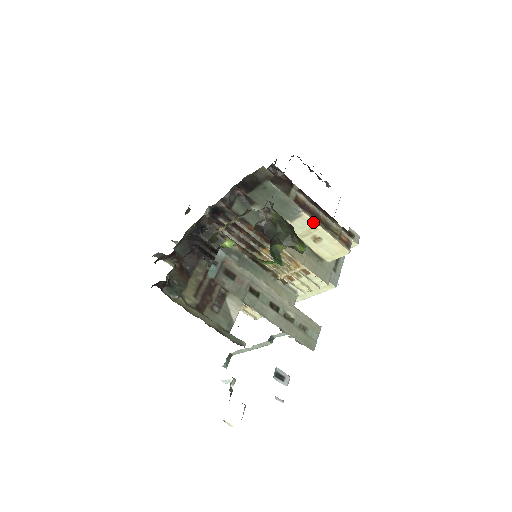
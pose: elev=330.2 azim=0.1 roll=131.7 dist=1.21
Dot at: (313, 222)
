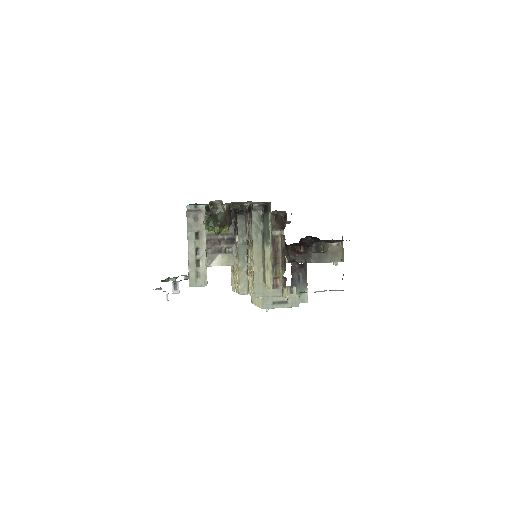
Dot at: (270, 254)
